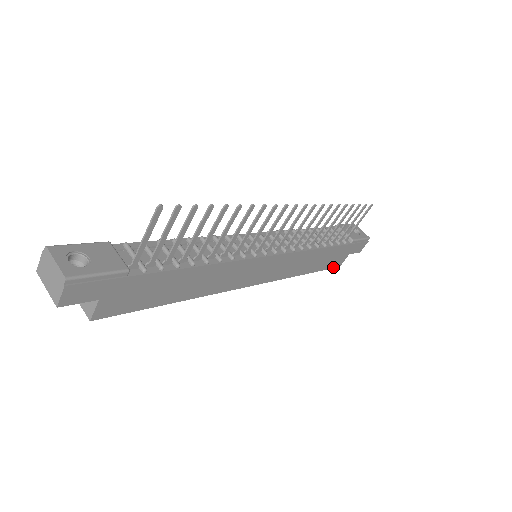
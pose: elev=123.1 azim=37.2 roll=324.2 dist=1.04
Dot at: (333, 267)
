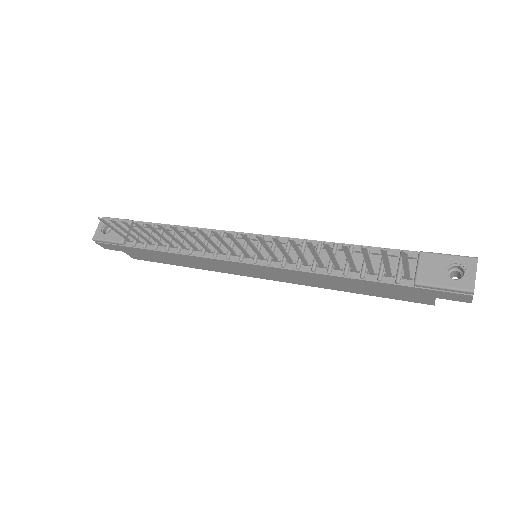
Dot at: (414, 301)
